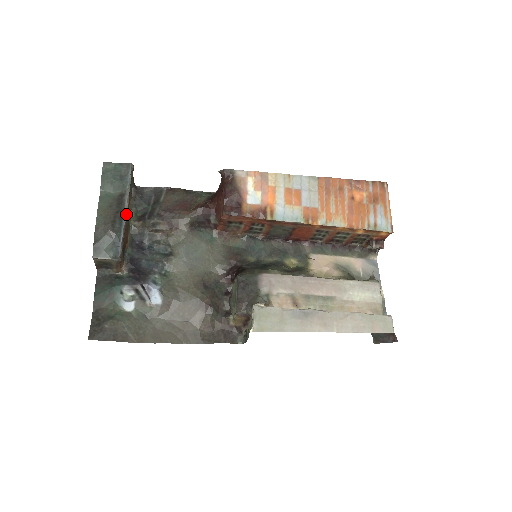
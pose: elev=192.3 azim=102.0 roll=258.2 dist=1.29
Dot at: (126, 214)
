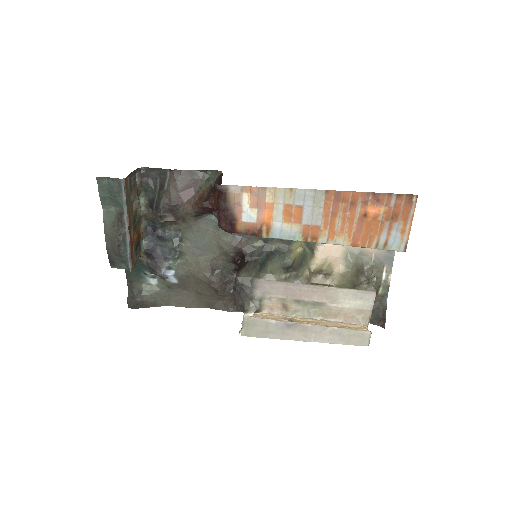
Dot at: (128, 233)
